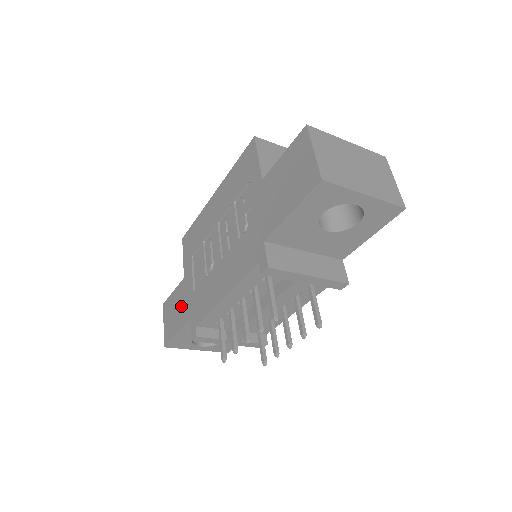
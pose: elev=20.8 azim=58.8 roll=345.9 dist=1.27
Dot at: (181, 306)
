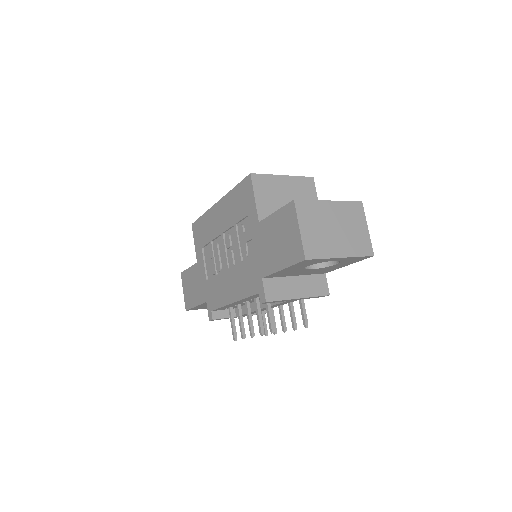
Dot at: (197, 286)
